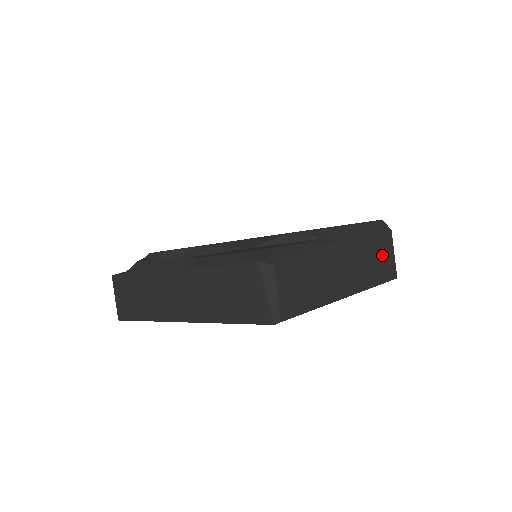
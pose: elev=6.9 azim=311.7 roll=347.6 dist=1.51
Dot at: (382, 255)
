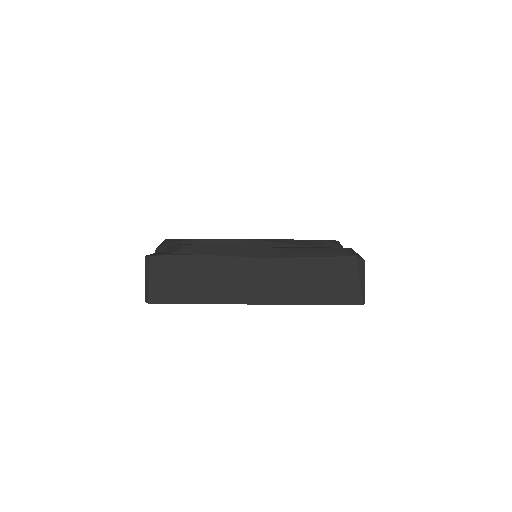
Dot at: occluded
